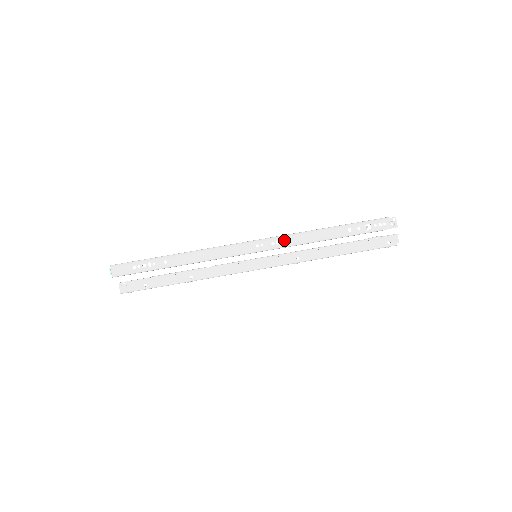
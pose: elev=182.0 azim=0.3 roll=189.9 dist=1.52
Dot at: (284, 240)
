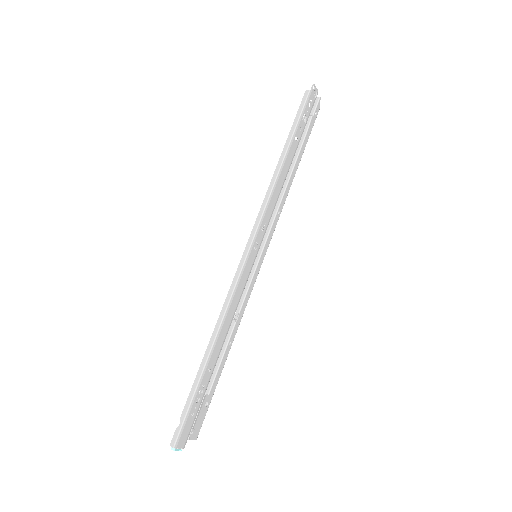
Dot at: (267, 215)
